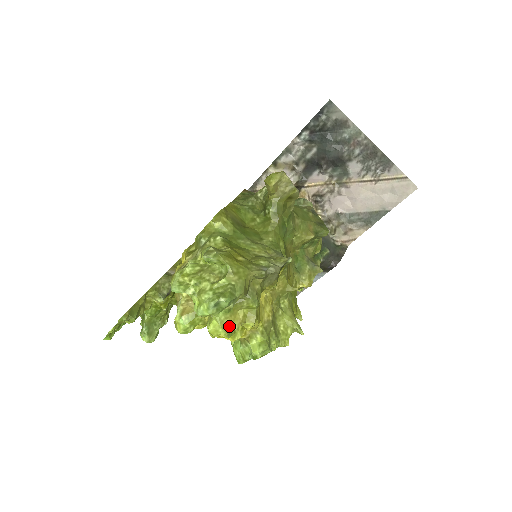
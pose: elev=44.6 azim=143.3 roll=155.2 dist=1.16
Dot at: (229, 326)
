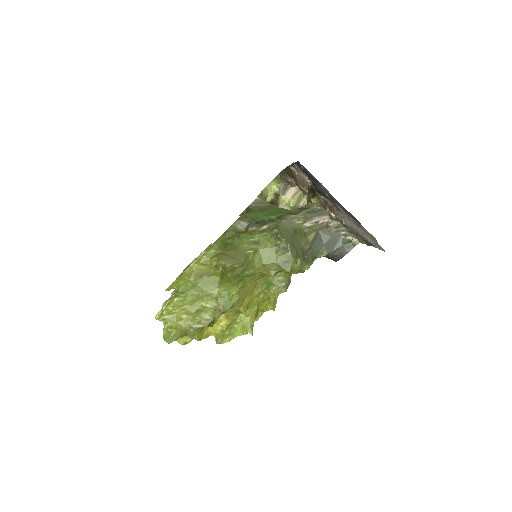
Dot at: (184, 341)
